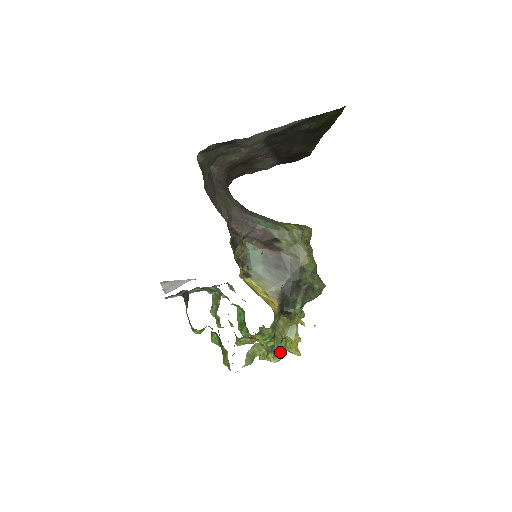
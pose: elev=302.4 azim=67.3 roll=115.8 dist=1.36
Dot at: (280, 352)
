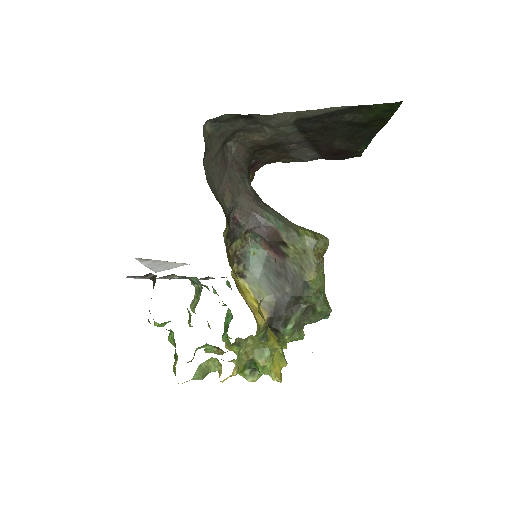
Dot at: occluded
